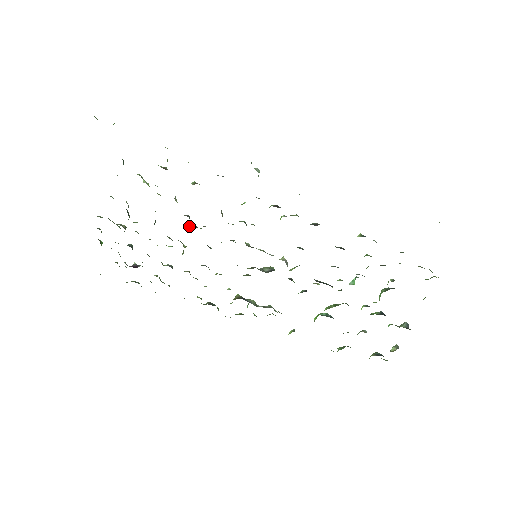
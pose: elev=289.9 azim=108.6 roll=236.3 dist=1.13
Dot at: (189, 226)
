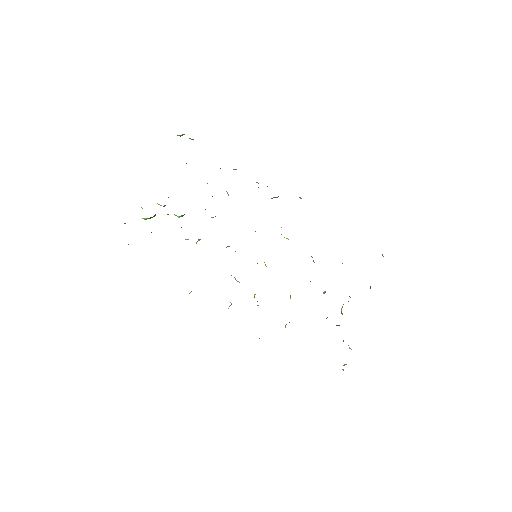
Dot at: occluded
